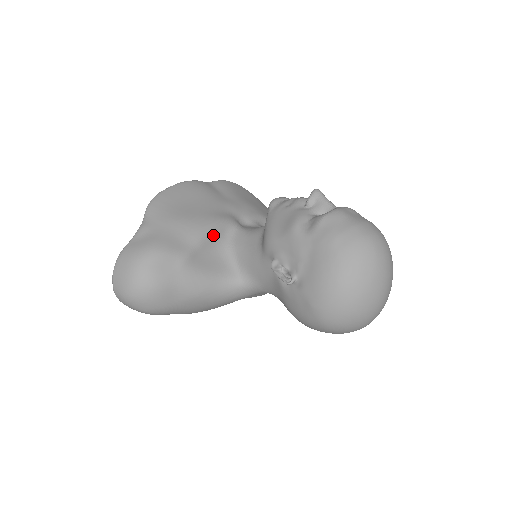
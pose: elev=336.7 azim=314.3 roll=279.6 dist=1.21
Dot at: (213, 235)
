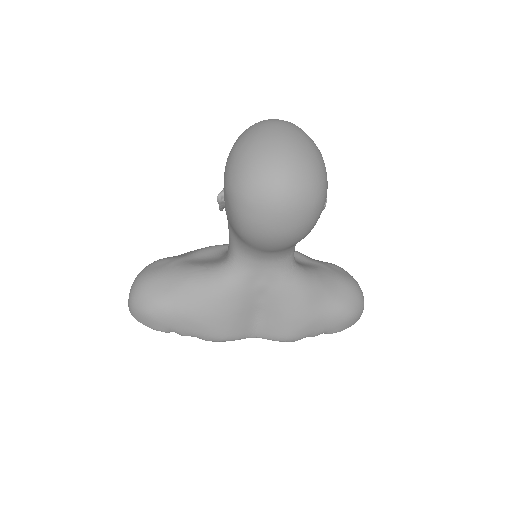
Dot at: (213, 249)
